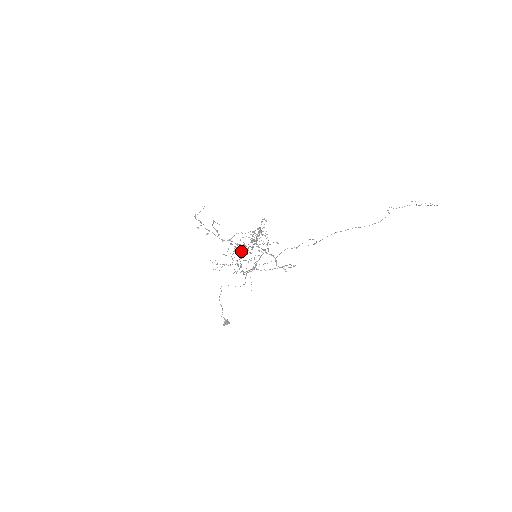
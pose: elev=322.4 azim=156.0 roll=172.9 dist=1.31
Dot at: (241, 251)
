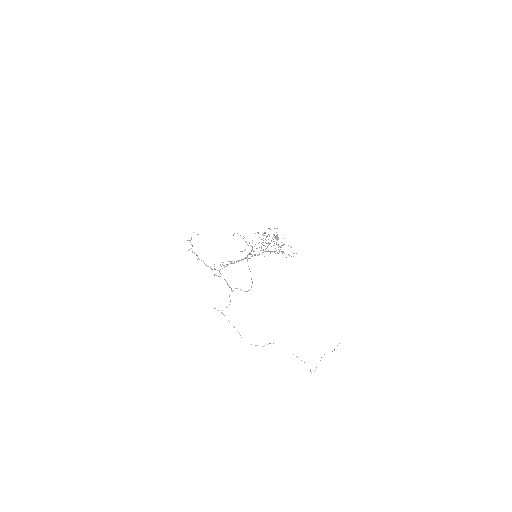
Dot at: (263, 240)
